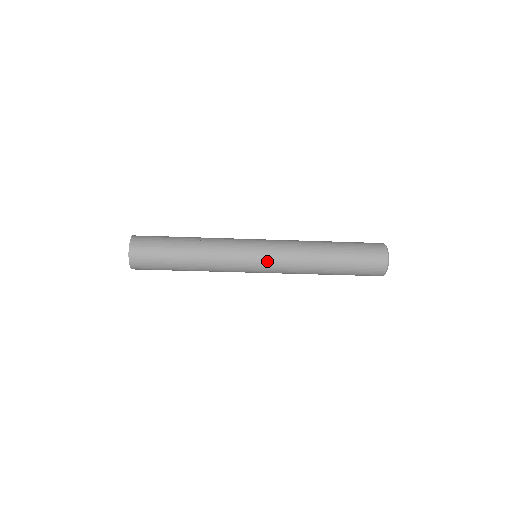
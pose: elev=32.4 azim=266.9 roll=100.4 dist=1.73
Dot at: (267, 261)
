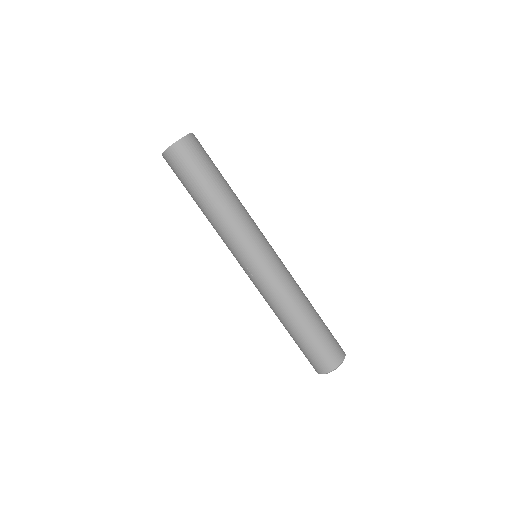
Dot at: (276, 257)
